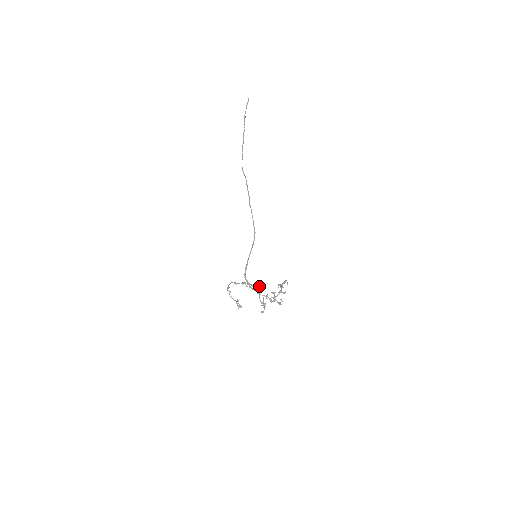
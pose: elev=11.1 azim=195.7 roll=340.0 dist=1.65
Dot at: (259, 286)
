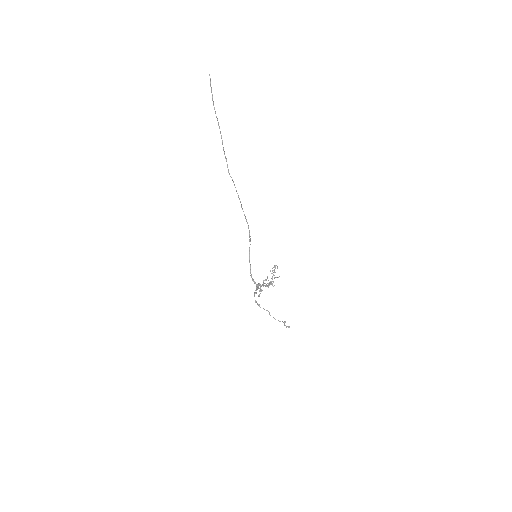
Dot at: (263, 281)
